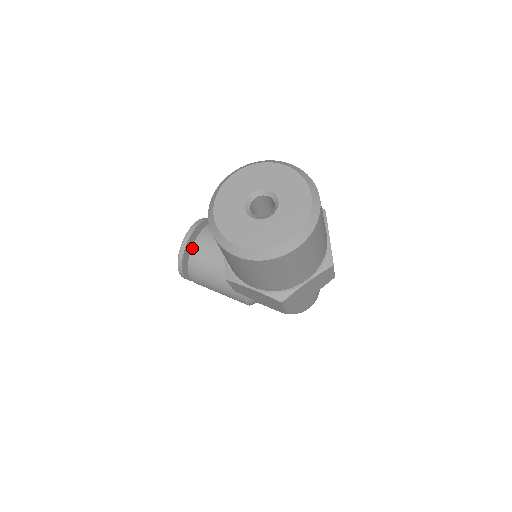
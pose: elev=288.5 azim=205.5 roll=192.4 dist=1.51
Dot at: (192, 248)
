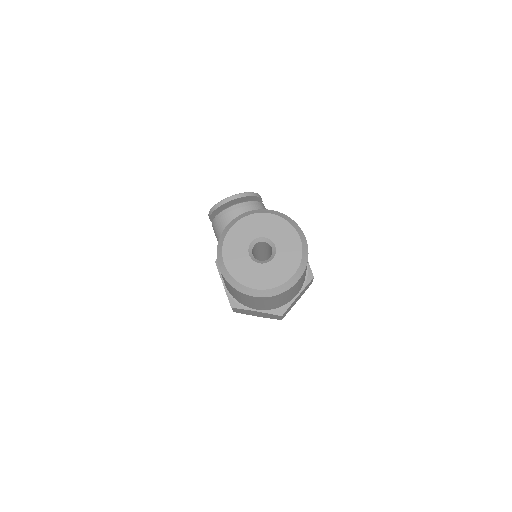
Dot at: (227, 208)
